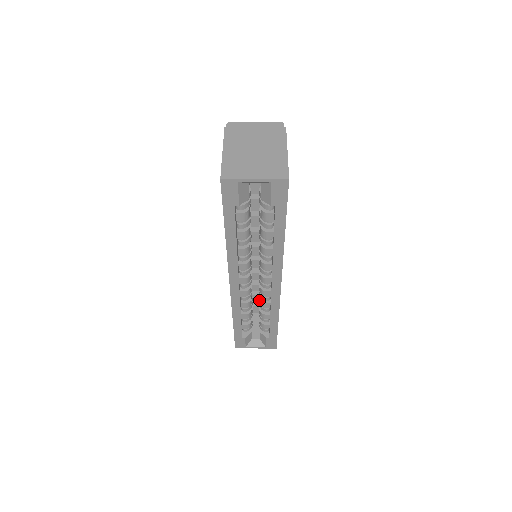
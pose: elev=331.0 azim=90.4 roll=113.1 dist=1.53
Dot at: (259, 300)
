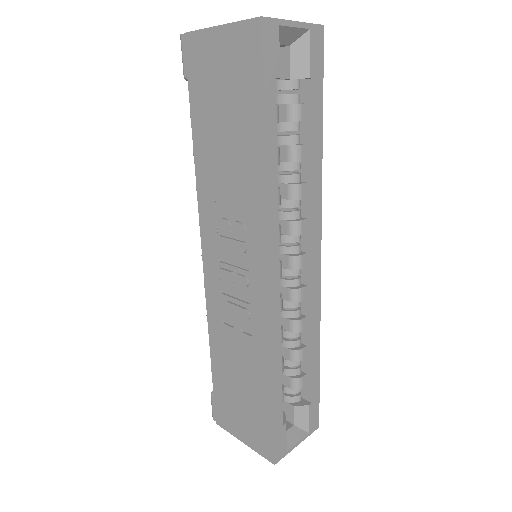
Dot at: (284, 331)
